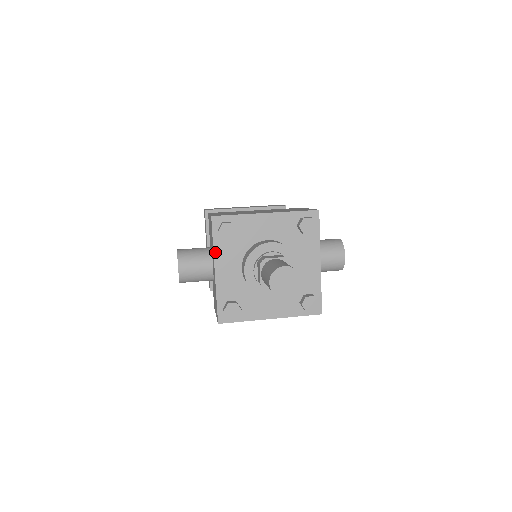
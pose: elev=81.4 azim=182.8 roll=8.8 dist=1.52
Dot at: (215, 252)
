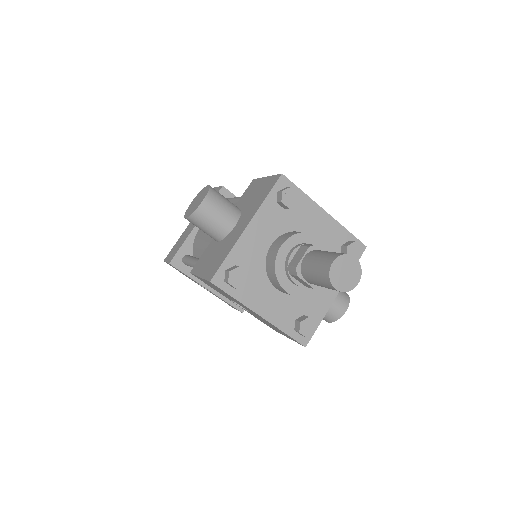
Dot at: (261, 209)
